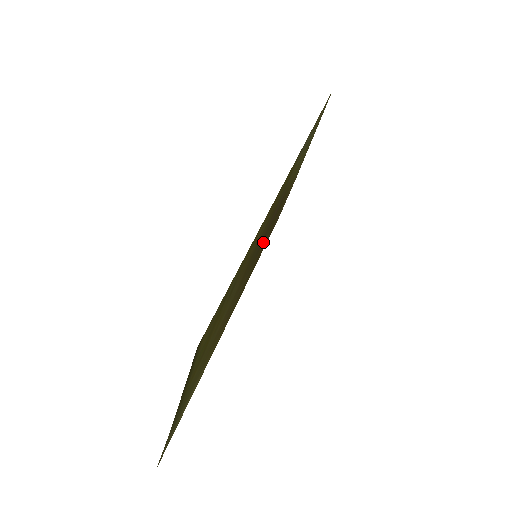
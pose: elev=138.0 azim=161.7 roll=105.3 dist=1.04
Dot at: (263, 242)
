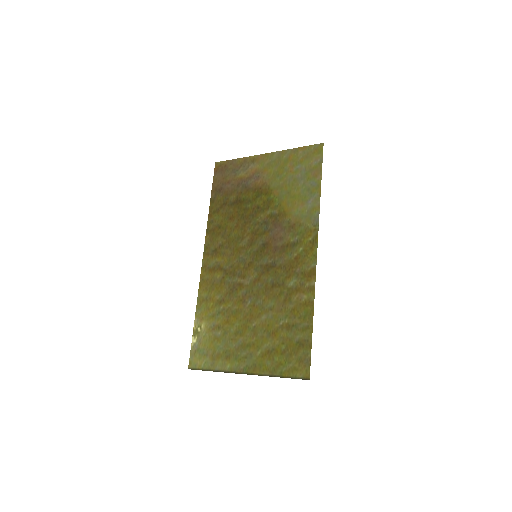
Dot at: (254, 238)
